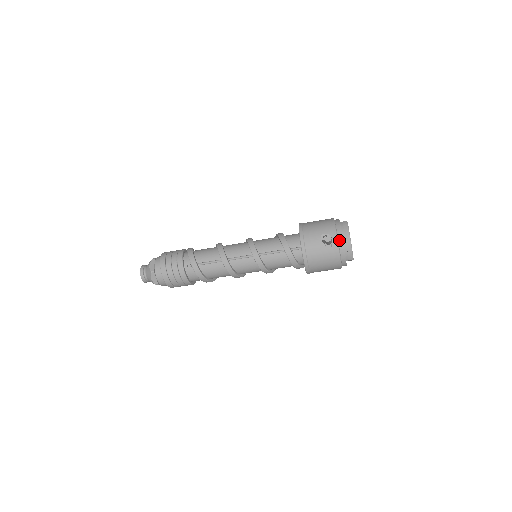
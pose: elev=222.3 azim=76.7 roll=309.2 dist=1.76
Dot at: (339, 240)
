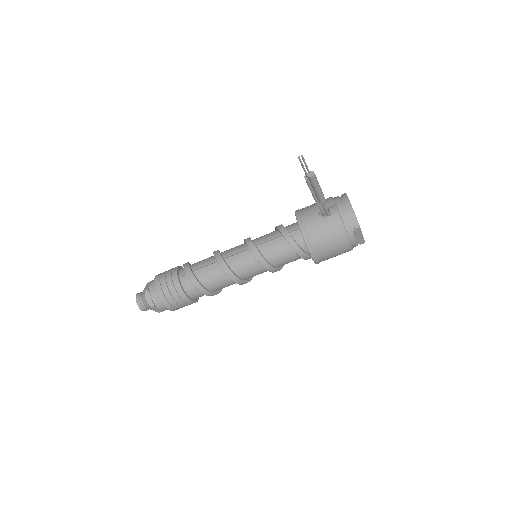
Dot at: (338, 207)
